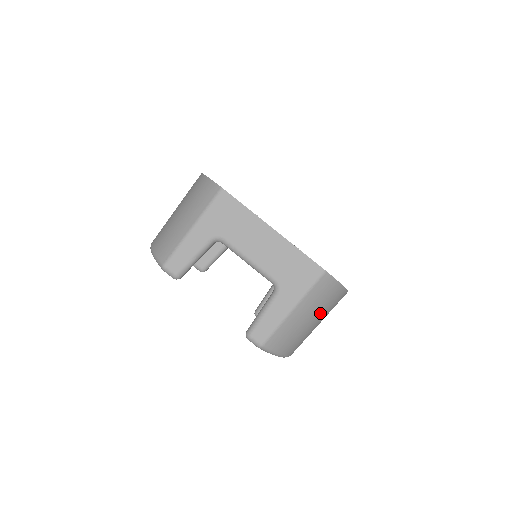
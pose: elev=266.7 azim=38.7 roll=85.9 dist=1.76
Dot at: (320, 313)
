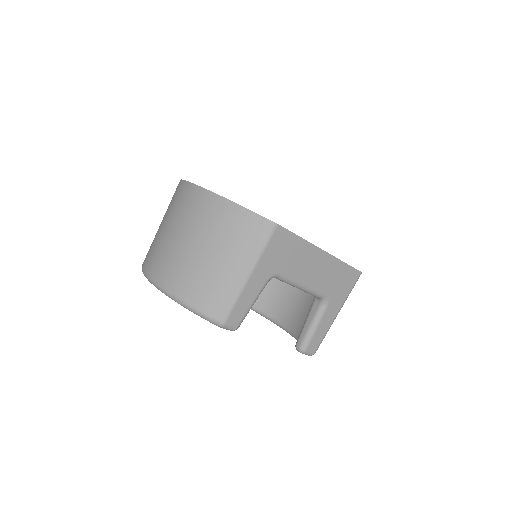
Dot at: occluded
